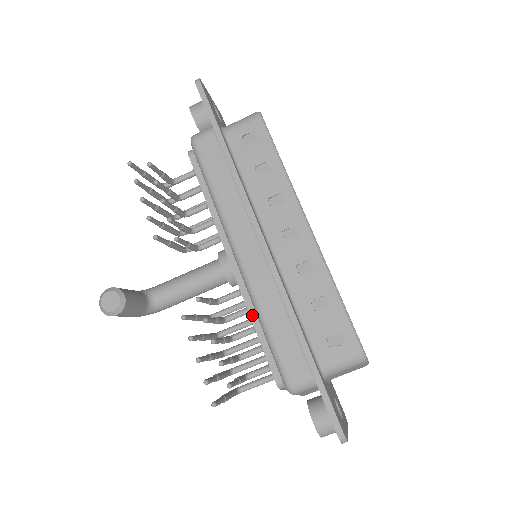
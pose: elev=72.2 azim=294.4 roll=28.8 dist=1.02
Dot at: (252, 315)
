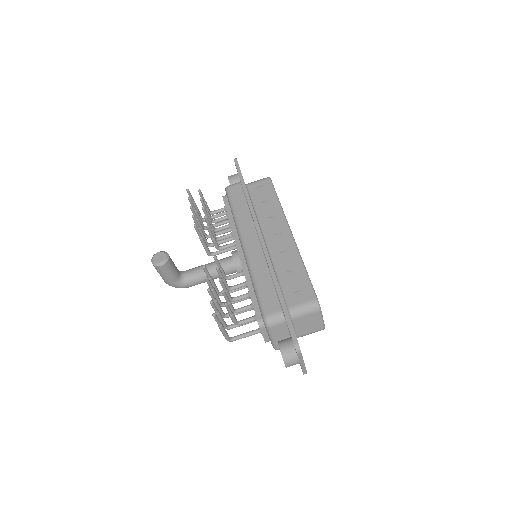
Dot at: (248, 282)
